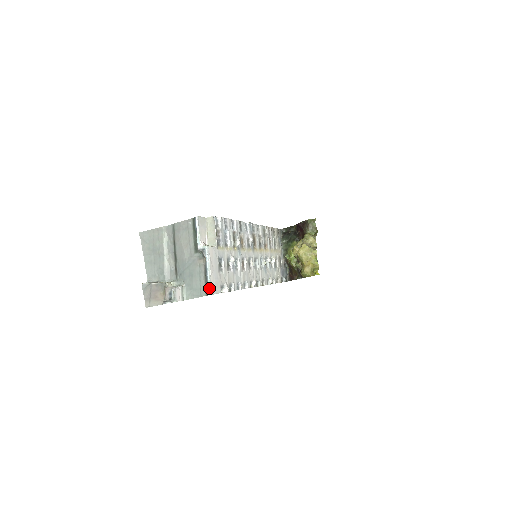
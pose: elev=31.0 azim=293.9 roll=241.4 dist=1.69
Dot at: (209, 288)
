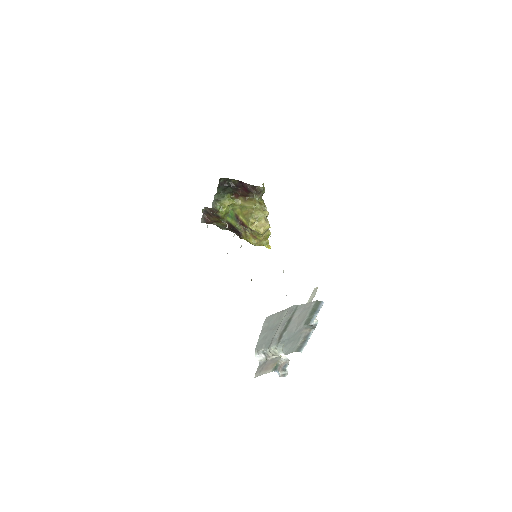
Dot at: occluded
